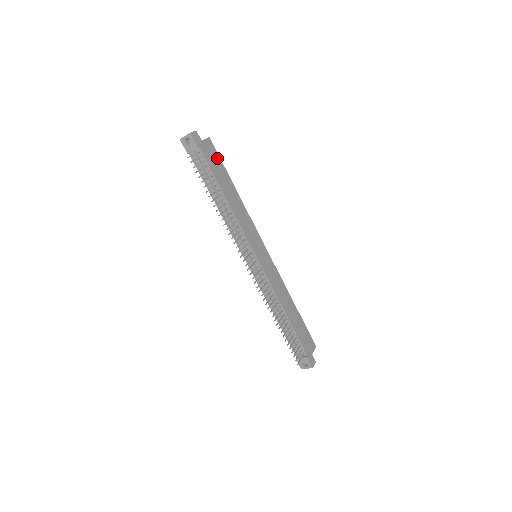
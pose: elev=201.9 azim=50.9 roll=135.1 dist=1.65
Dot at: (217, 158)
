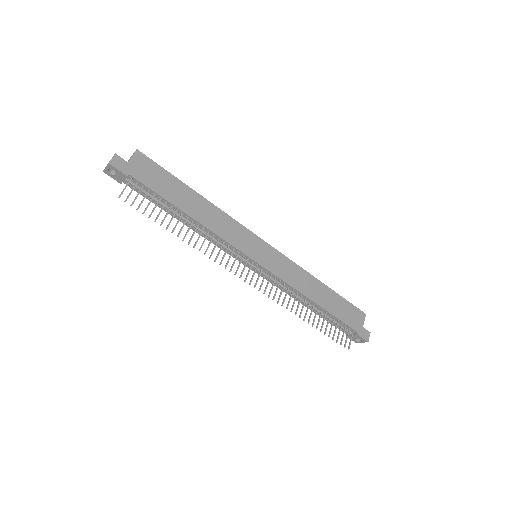
Dot at: (158, 170)
